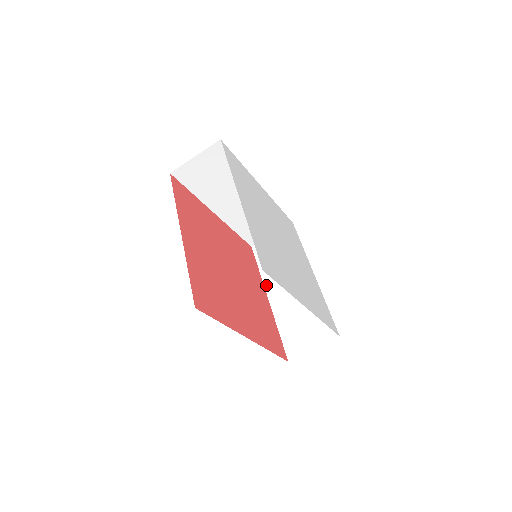
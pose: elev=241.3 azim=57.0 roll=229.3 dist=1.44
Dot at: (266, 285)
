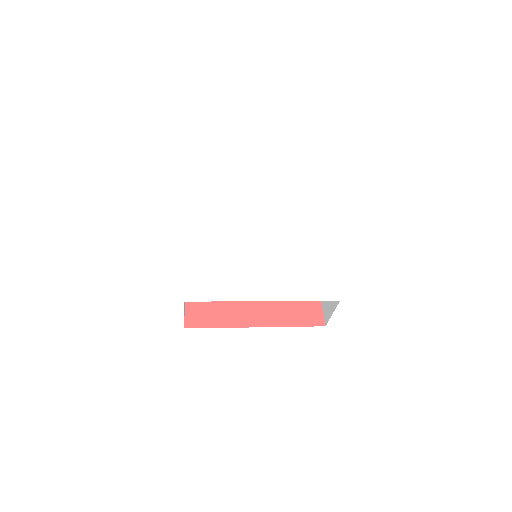
Dot at: occluded
